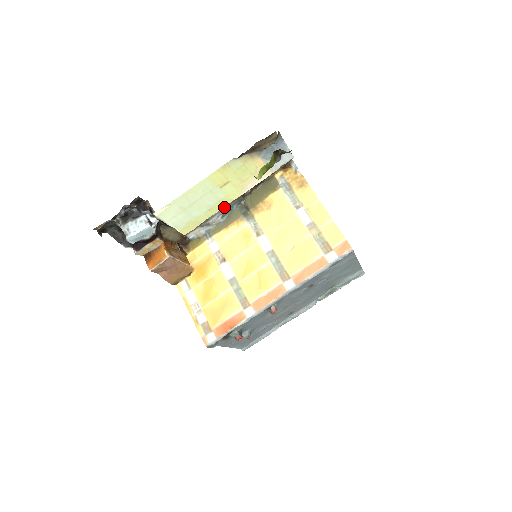
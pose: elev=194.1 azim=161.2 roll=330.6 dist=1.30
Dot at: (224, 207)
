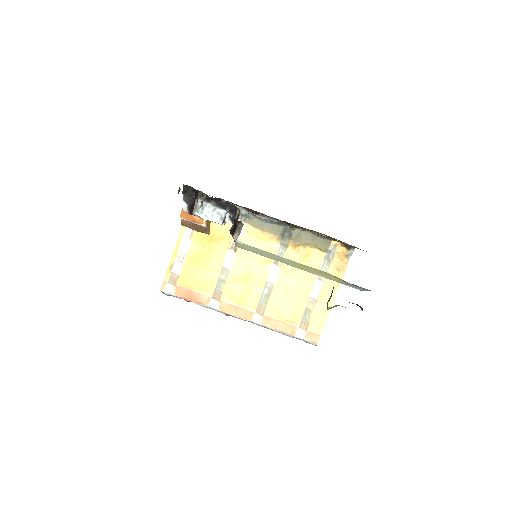
Dot at: occluded
